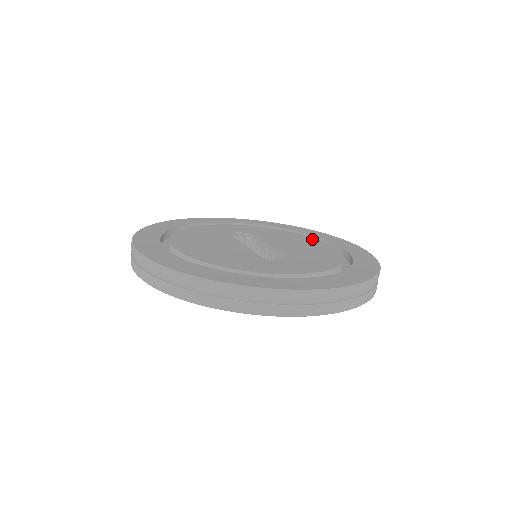
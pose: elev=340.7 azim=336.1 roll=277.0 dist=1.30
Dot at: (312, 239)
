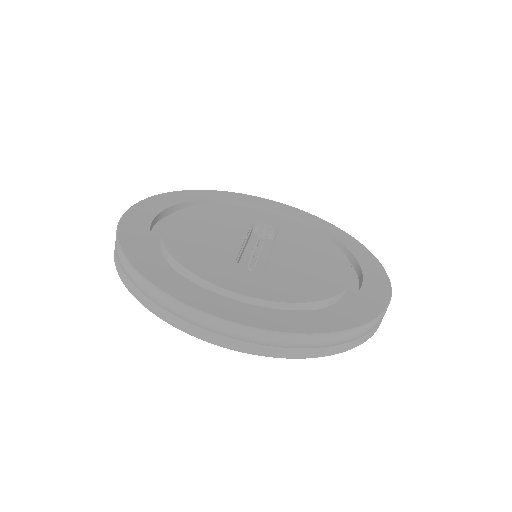
Dot at: (342, 259)
